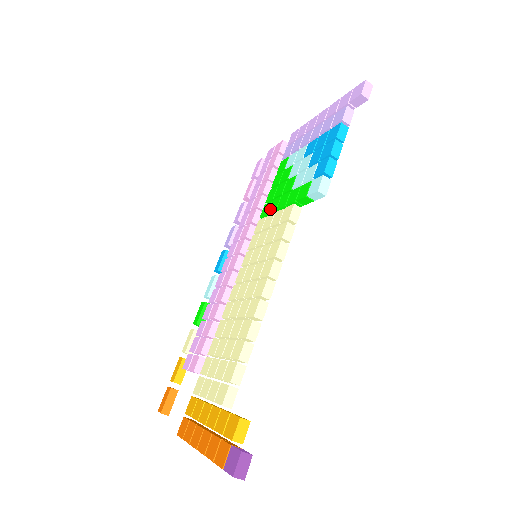
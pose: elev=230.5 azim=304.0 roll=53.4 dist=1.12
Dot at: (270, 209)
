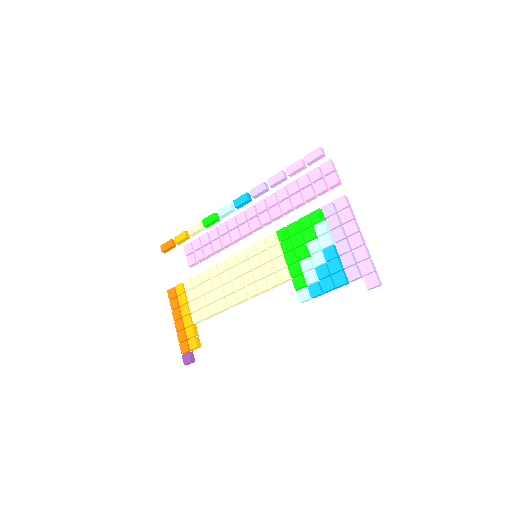
Dot at: (283, 243)
